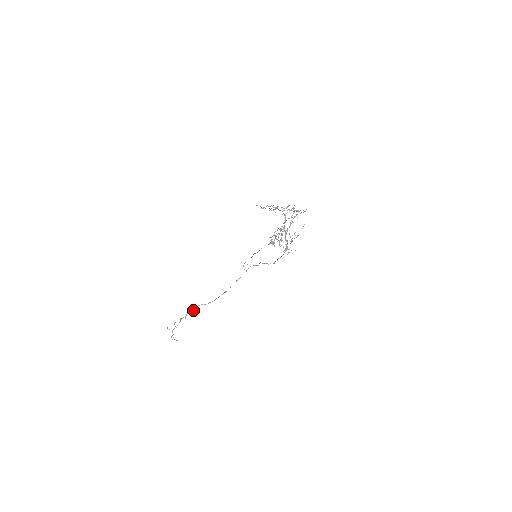
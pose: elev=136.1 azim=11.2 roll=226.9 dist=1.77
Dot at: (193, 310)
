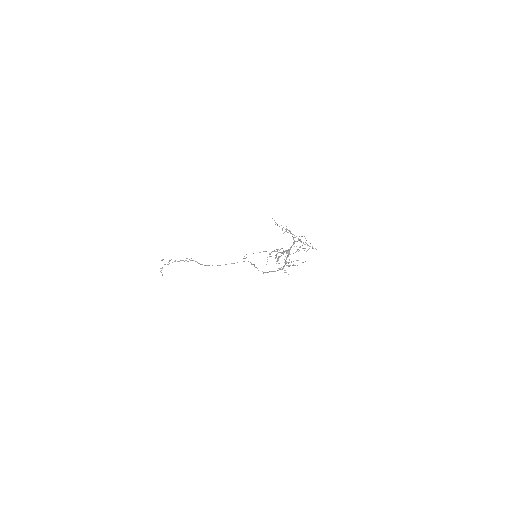
Dot at: (187, 261)
